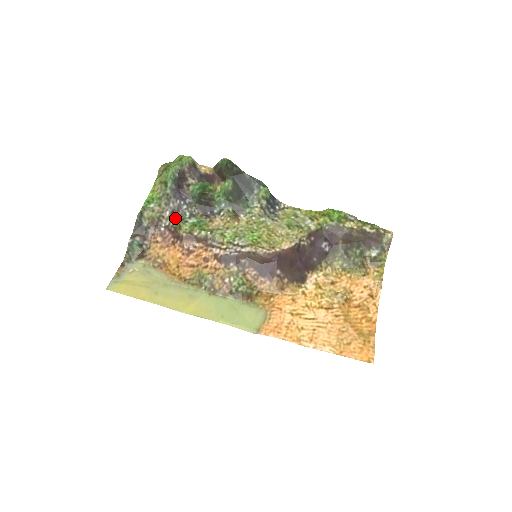
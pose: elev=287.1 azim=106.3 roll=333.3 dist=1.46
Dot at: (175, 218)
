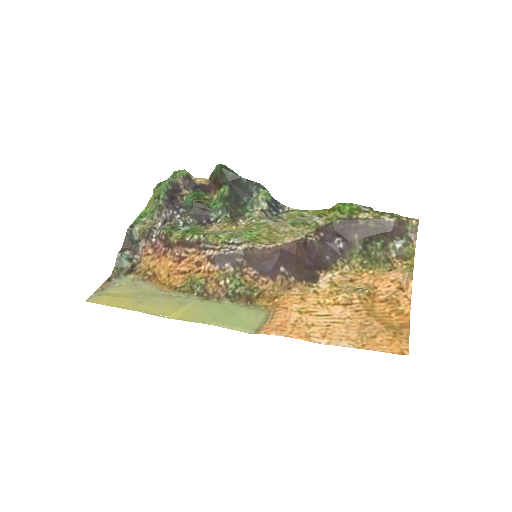
Dot at: (167, 227)
